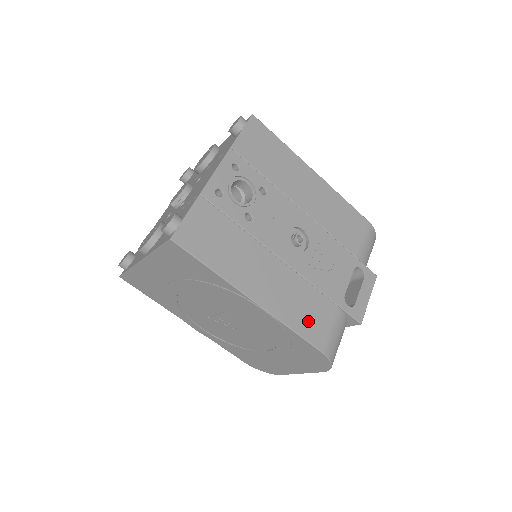
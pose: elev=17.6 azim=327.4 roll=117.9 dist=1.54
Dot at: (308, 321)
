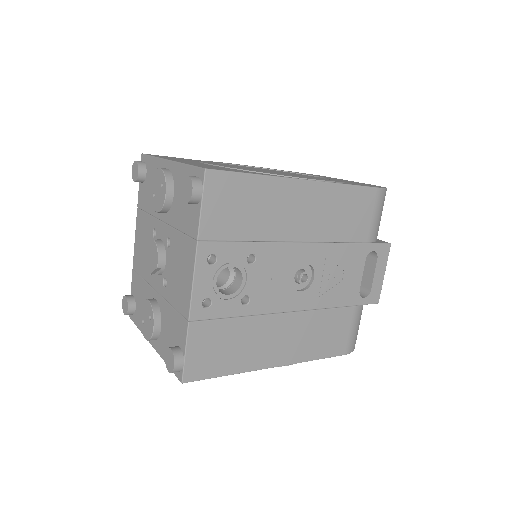
Dot at: (328, 342)
